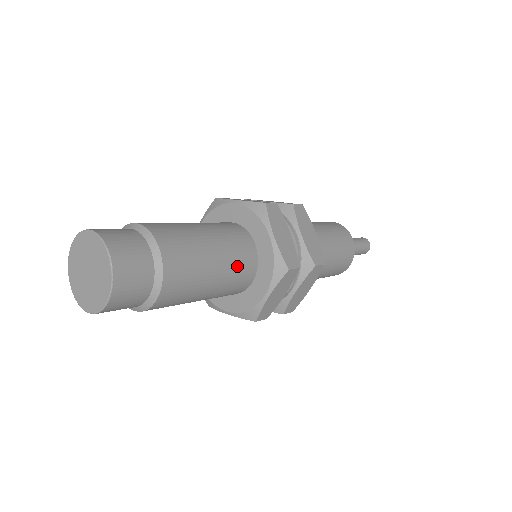
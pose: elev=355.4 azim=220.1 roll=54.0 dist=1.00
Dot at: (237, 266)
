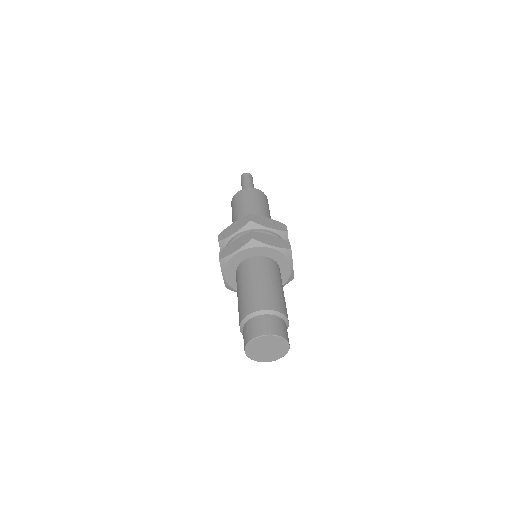
Dot at: (277, 274)
